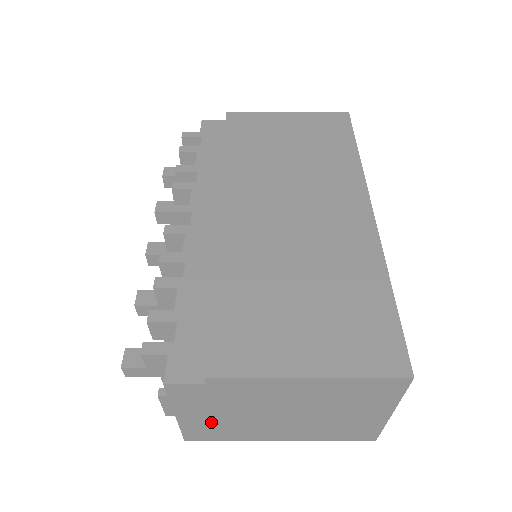
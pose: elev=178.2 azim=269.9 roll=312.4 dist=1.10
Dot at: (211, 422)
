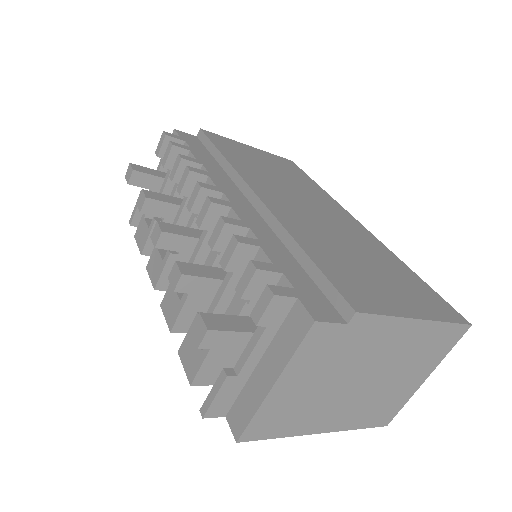
Dot at: (294, 398)
